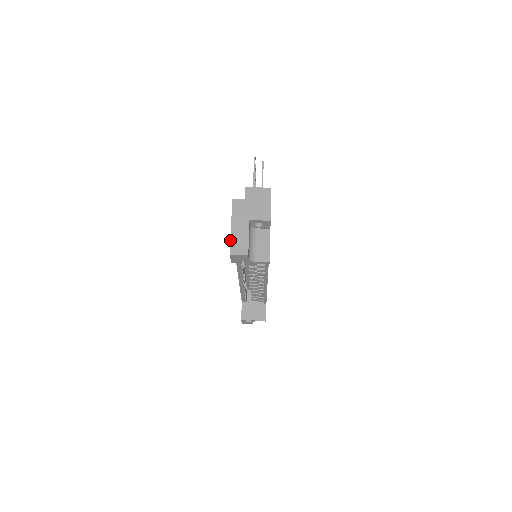
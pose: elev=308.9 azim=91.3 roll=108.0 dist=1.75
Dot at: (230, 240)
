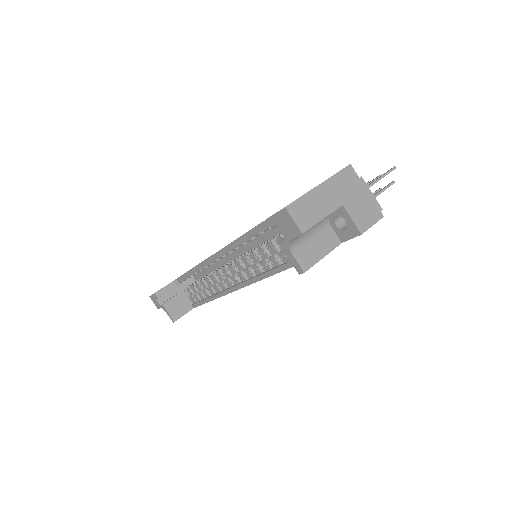
Dot at: (303, 195)
